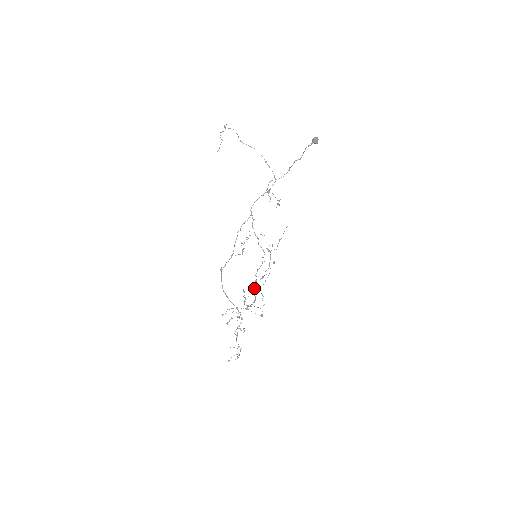
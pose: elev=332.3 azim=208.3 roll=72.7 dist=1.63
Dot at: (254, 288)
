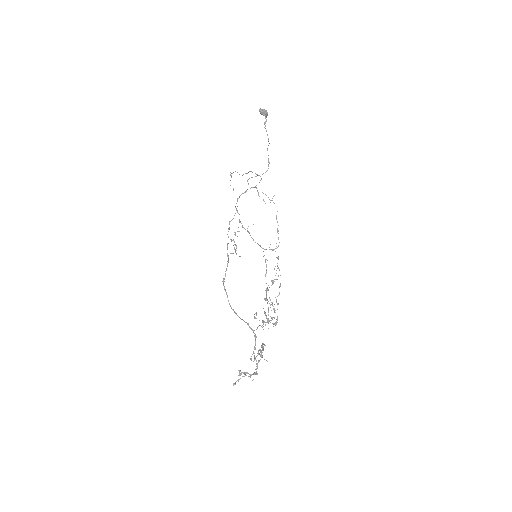
Dot at: (266, 298)
